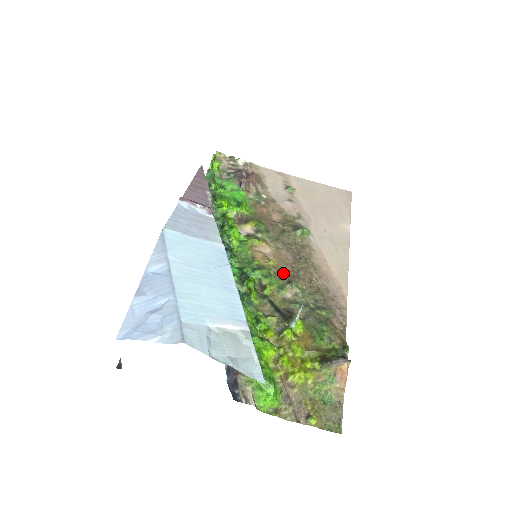
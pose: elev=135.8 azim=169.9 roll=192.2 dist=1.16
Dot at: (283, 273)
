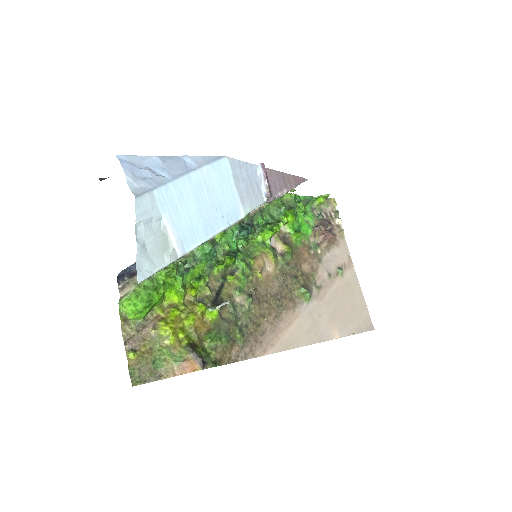
Dot at: (256, 288)
